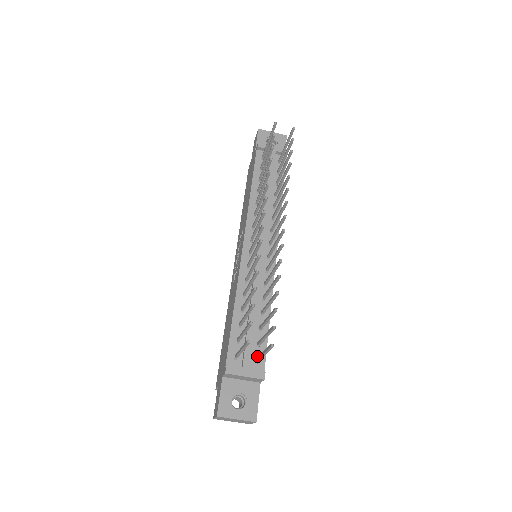
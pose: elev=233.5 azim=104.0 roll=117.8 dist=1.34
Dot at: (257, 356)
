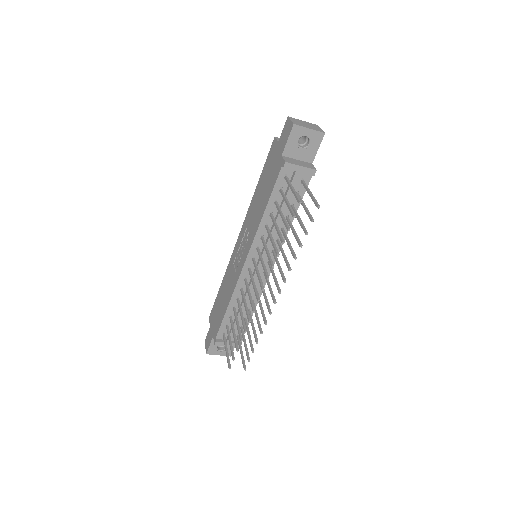
Dot at: occluded
